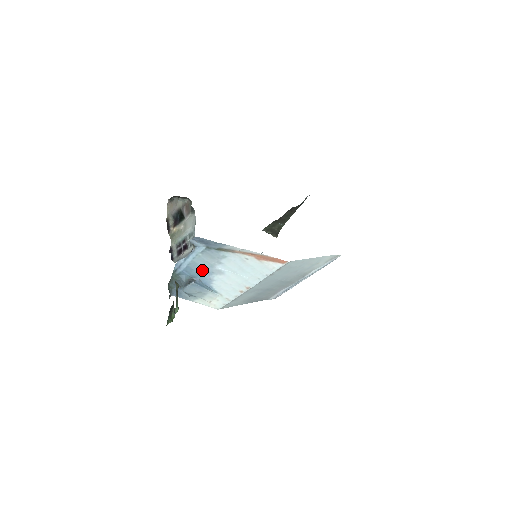
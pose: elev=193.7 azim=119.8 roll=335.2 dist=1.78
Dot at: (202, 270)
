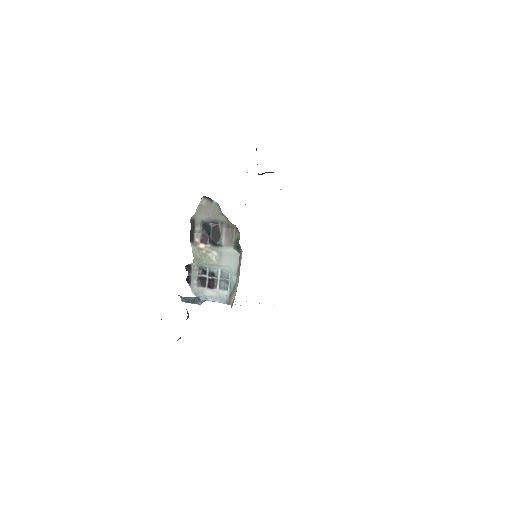
Dot at: occluded
